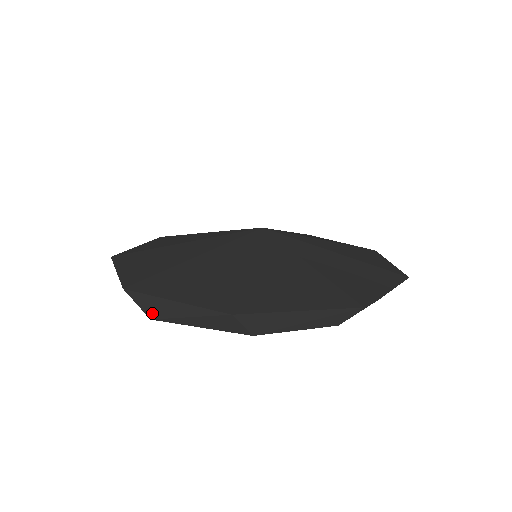
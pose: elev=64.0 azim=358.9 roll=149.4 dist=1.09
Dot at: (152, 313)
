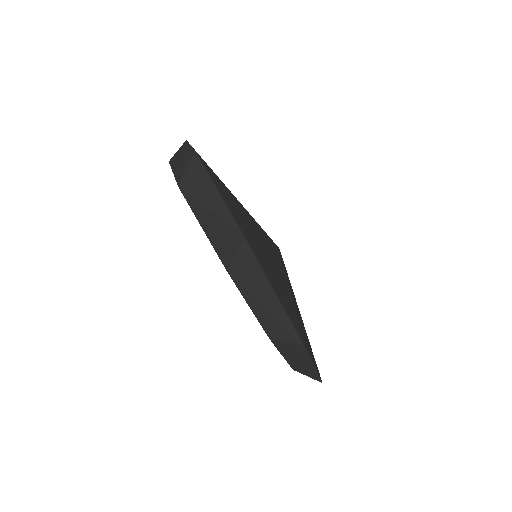
Dot at: (187, 184)
